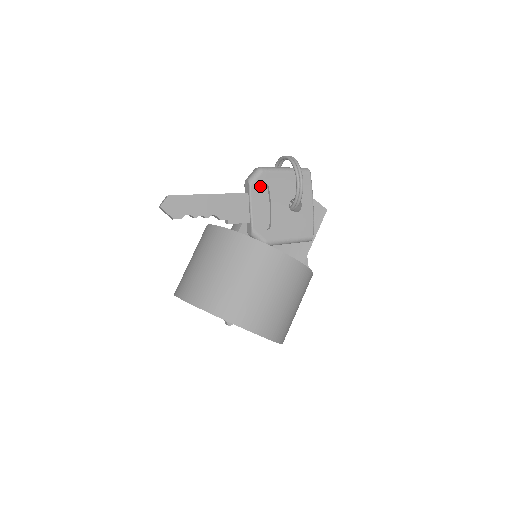
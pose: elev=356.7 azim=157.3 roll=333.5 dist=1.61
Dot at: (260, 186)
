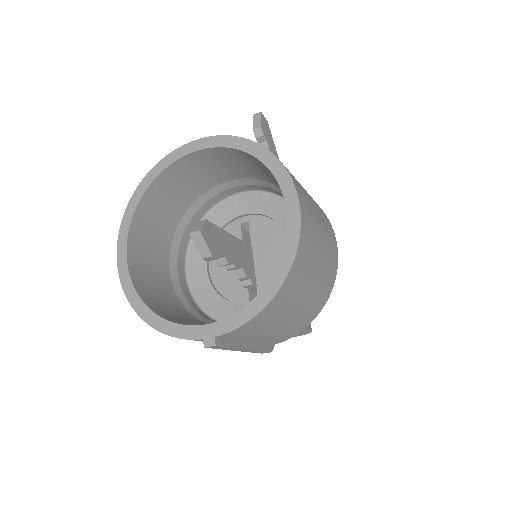
Dot at: occluded
